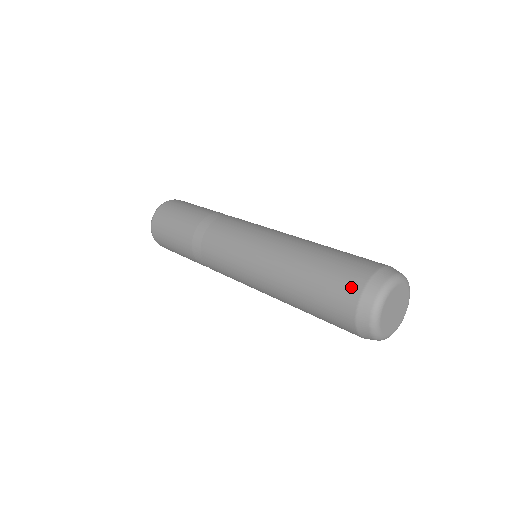
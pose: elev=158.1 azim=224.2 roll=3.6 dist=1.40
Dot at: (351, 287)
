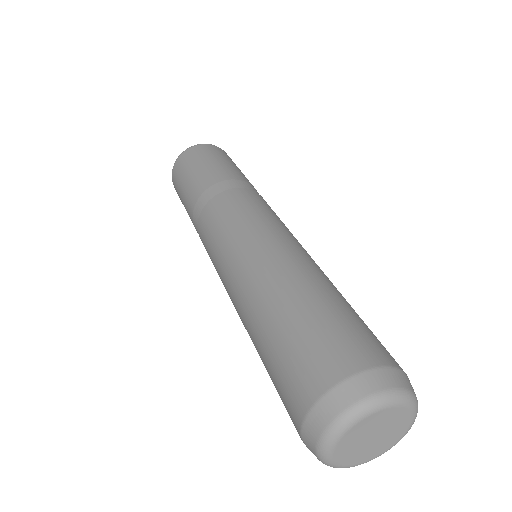
Dot at: (316, 375)
